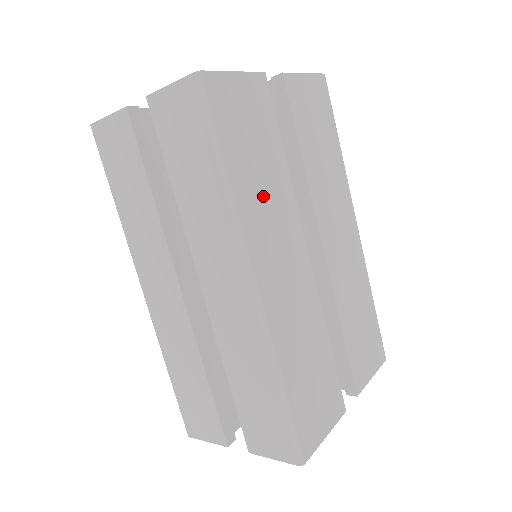
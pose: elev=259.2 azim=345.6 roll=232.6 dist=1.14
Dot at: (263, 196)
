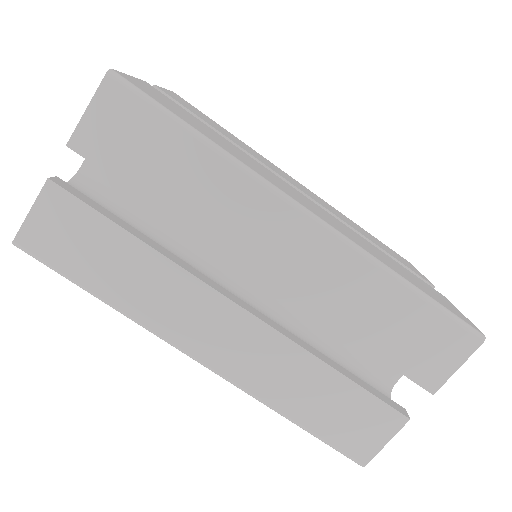
Dot at: (239, 155)
